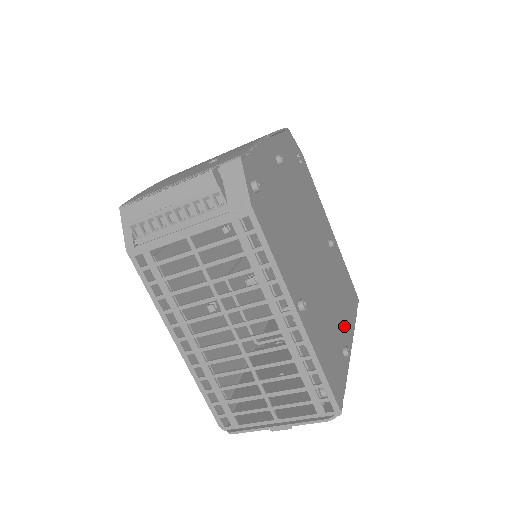
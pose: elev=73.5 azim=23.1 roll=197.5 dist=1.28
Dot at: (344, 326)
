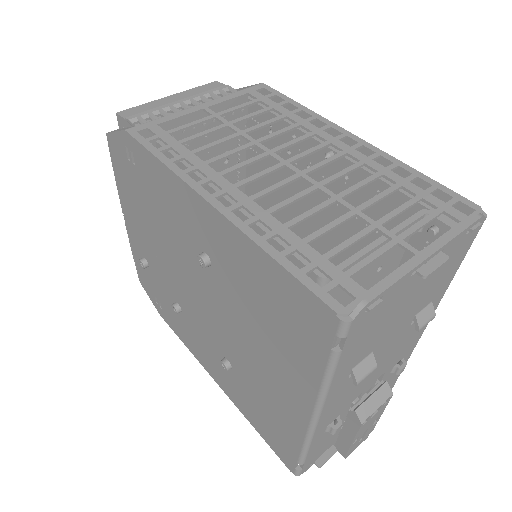
Dot at: occluded
